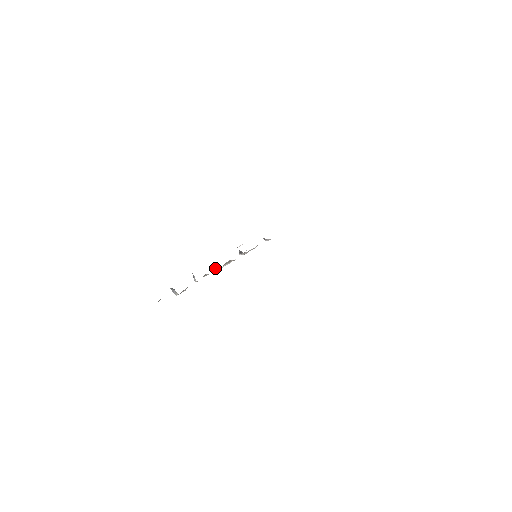
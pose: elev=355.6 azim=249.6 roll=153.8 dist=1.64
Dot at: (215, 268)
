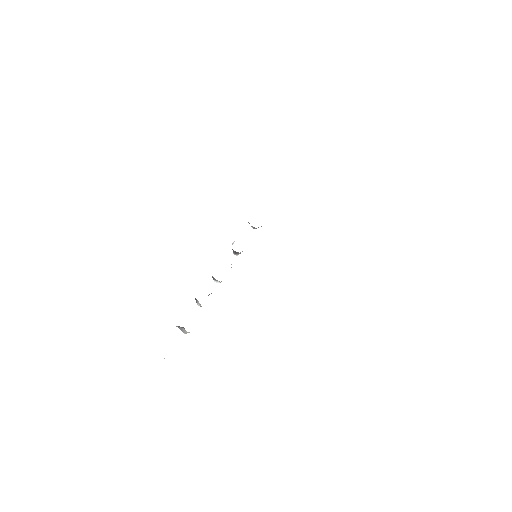
Dot at: (215, 281)
